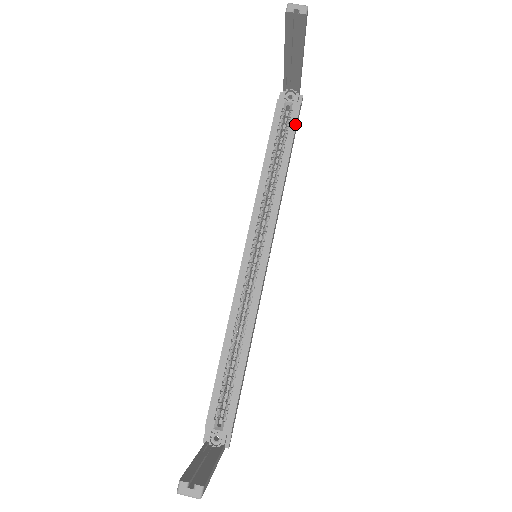
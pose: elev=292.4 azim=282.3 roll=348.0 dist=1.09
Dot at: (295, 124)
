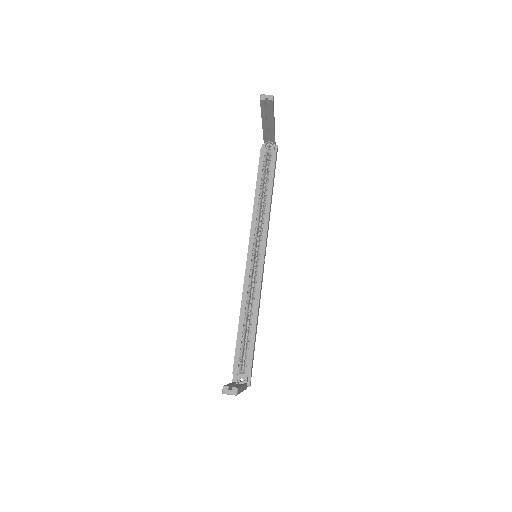
Dot at: (274, 165)
